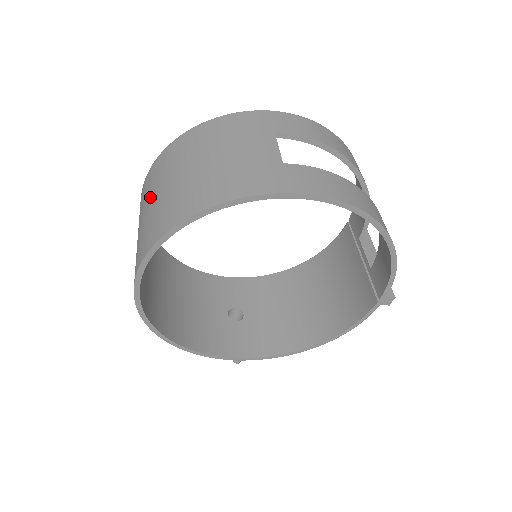
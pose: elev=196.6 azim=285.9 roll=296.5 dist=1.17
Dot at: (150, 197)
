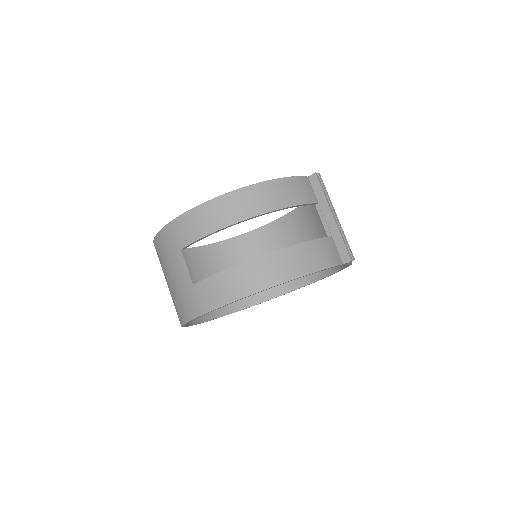
Dot at: occluded
